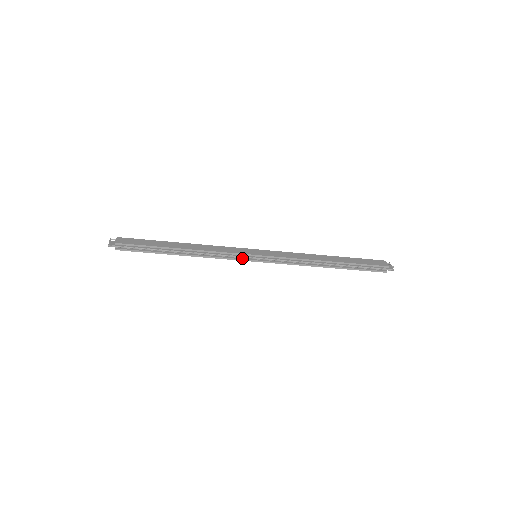
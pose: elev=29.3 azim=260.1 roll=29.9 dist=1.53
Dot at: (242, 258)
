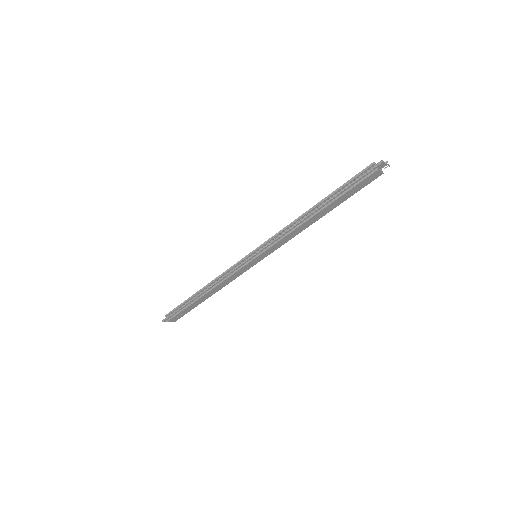
Dot at: (244, 265)
